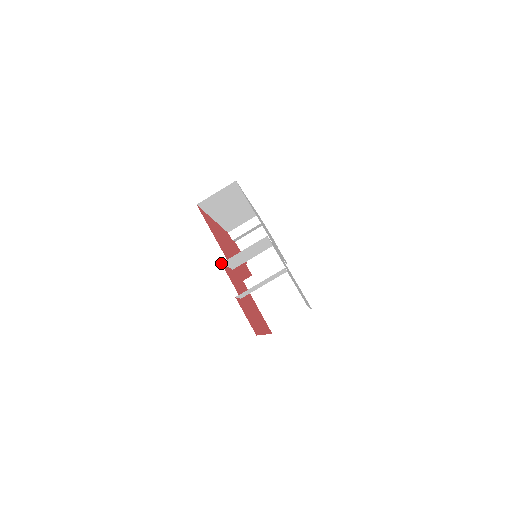
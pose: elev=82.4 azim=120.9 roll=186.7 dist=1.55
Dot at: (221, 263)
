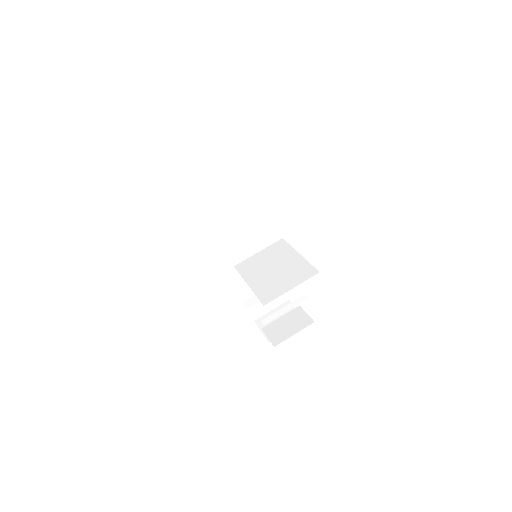
Dot at: (192, 186)
